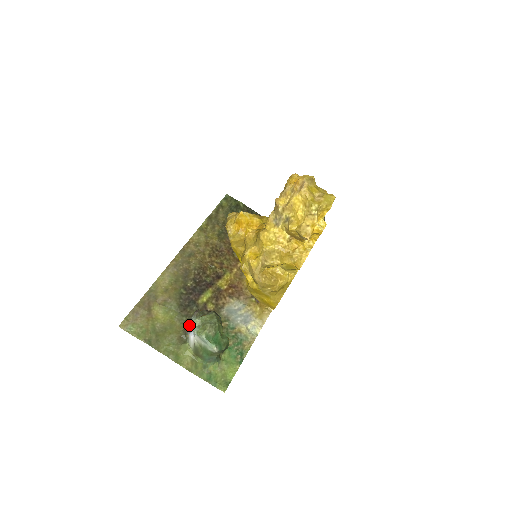
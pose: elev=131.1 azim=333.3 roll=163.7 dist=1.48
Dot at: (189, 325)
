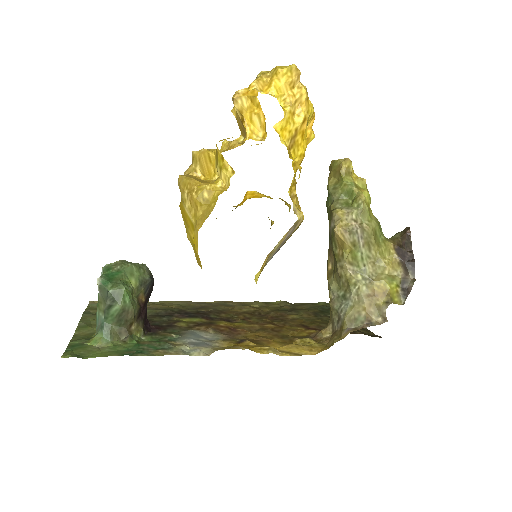
Dot at: occluded
